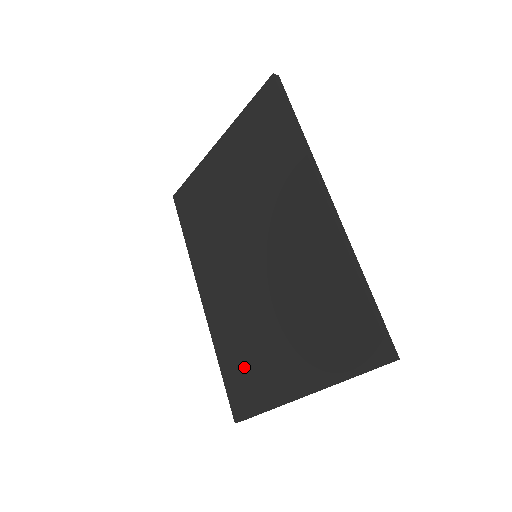
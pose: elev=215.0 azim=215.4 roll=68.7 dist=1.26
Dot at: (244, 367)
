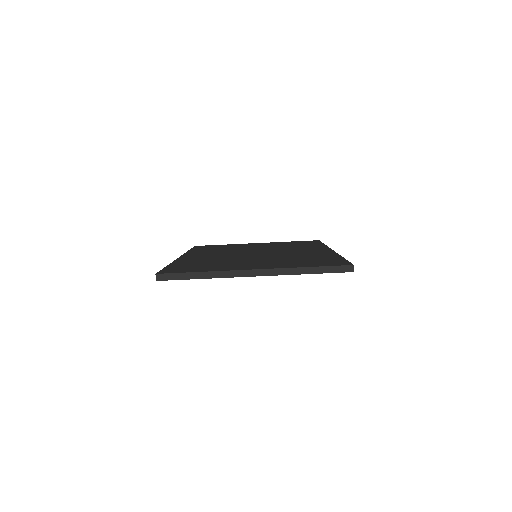
Dot at: (201, 265)
